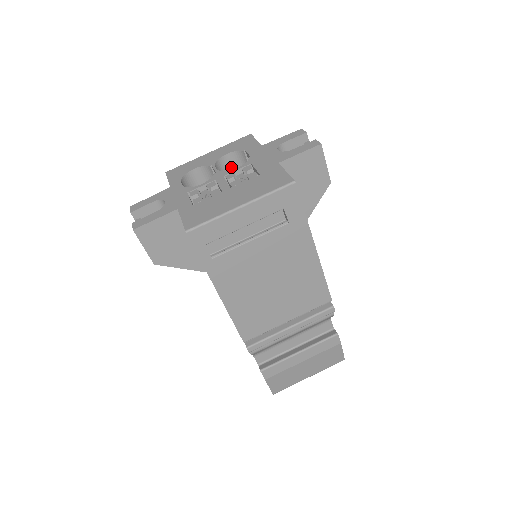
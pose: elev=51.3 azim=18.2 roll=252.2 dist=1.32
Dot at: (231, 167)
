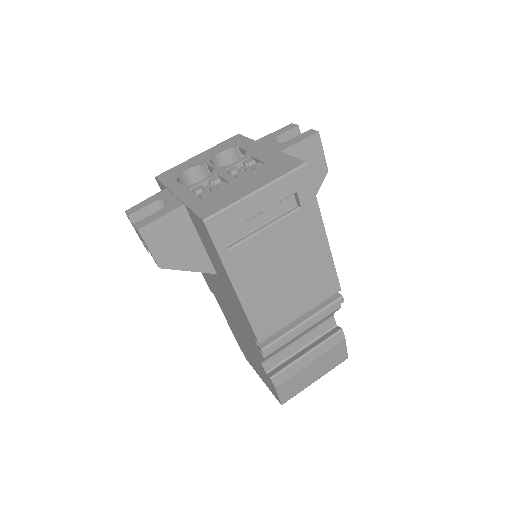
Dot at: occluded
